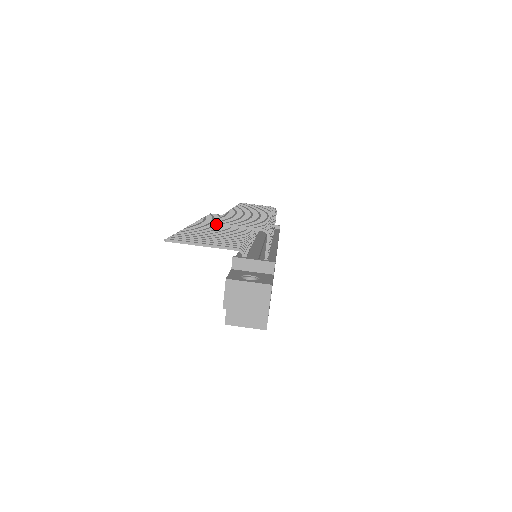
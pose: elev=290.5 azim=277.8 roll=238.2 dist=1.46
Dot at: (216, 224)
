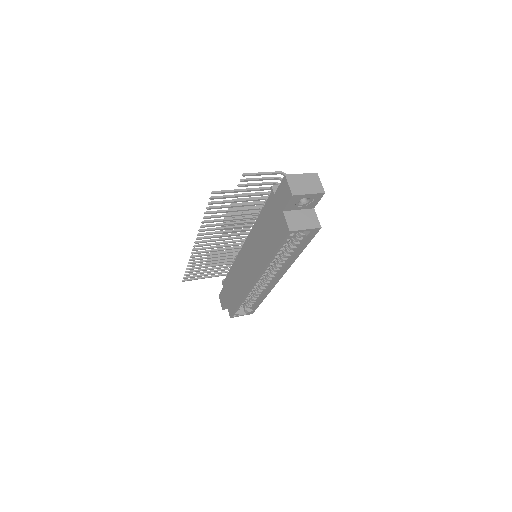
Dot at: (246, 174)
